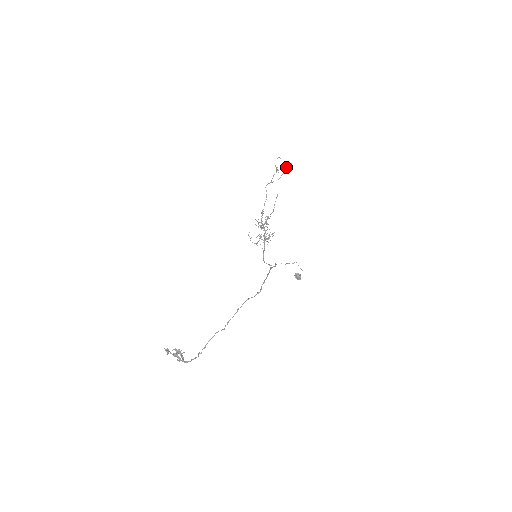
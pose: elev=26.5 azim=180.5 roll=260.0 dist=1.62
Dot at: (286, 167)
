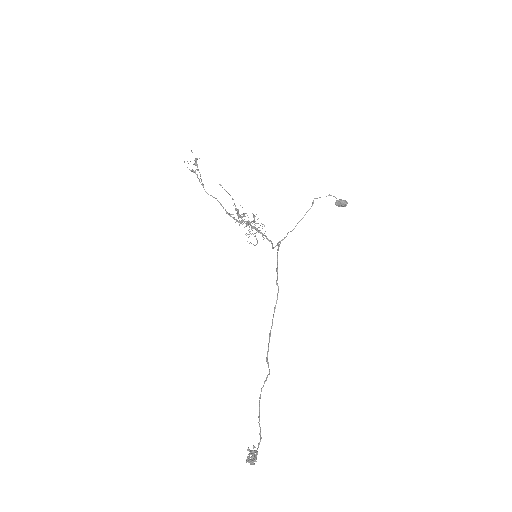
Dot at: occluded
